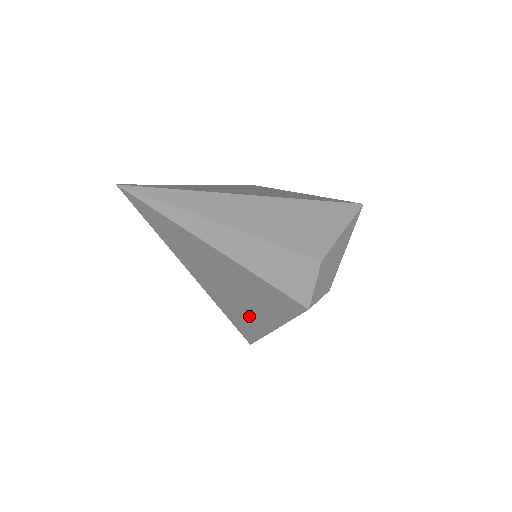
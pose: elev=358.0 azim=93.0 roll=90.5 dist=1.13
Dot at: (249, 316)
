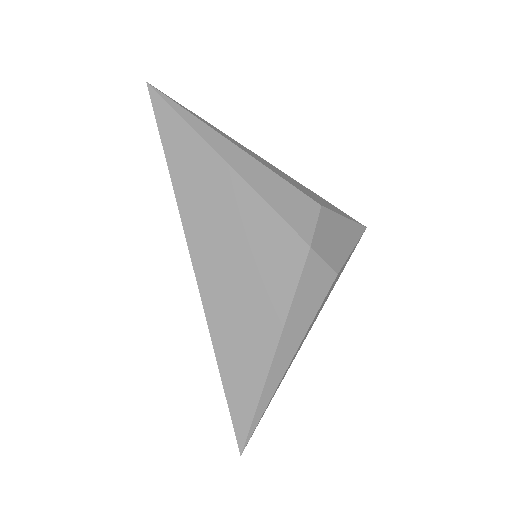
Dot at: (242, 326)
